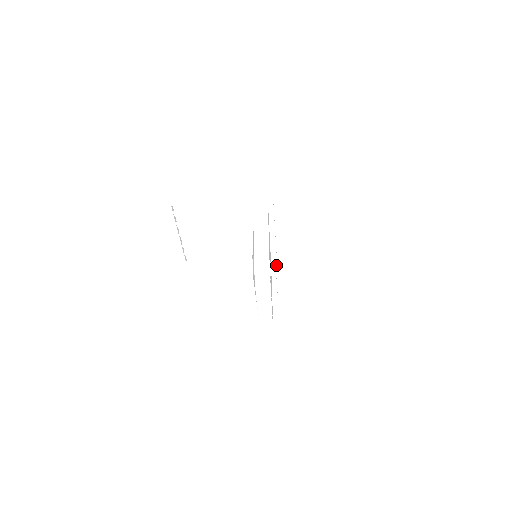
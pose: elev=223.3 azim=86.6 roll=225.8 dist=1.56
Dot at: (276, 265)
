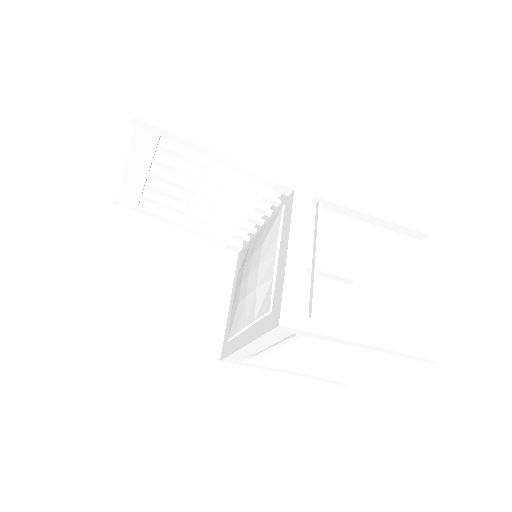
Dot at: (311, 324)
